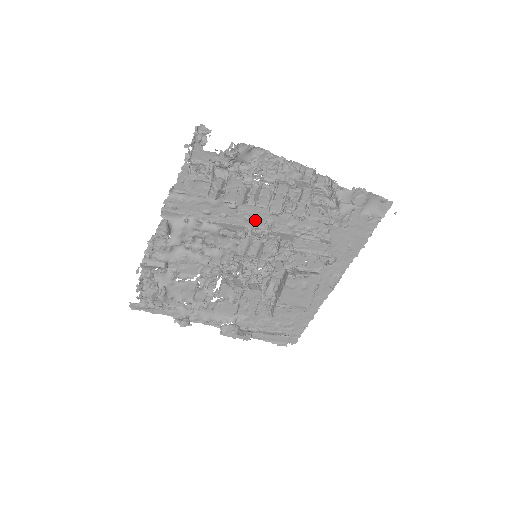
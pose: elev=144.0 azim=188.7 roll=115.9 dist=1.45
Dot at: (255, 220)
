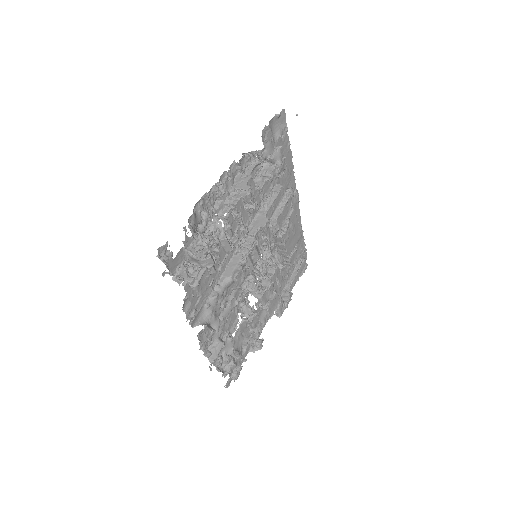
Dot at: occluded
